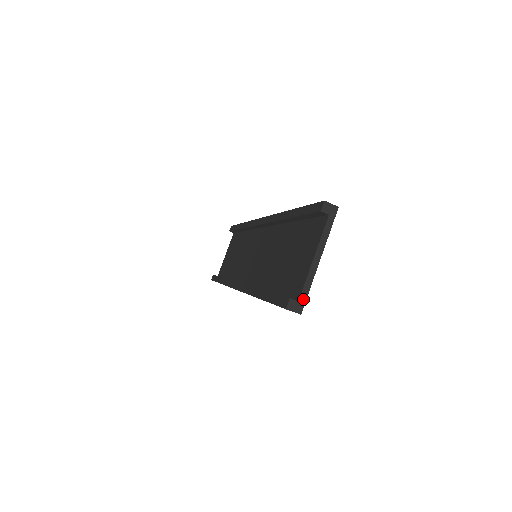
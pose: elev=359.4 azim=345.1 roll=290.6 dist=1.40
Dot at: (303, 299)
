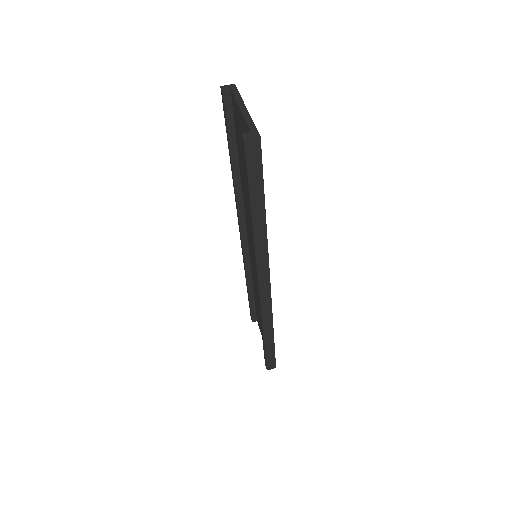
Dot at: (253, 129)
